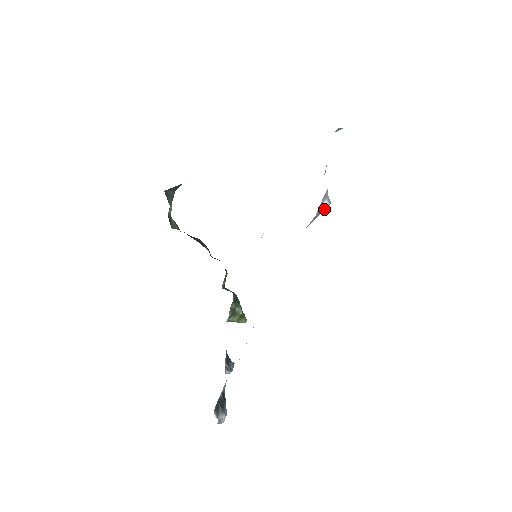
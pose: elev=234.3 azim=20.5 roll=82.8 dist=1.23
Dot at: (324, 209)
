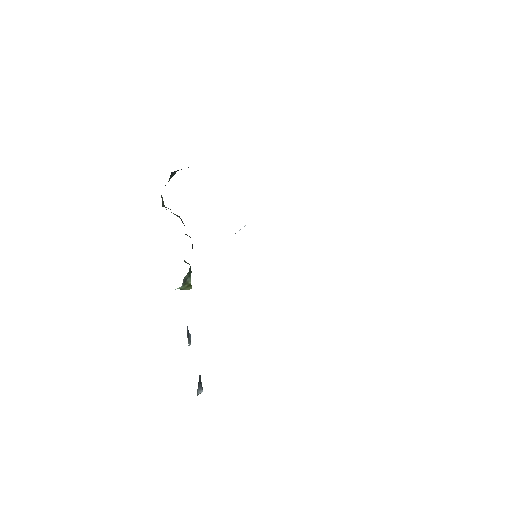
Dot at: occluded
